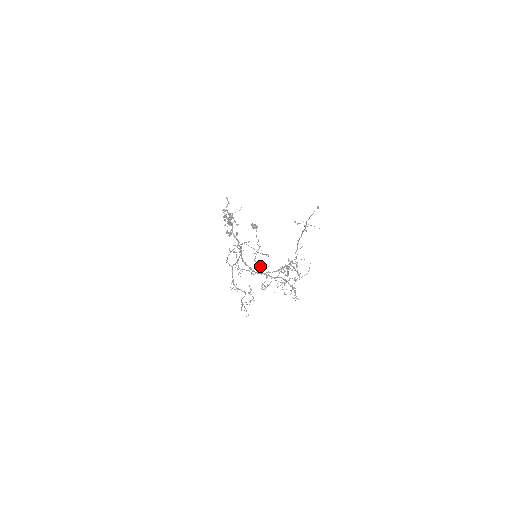
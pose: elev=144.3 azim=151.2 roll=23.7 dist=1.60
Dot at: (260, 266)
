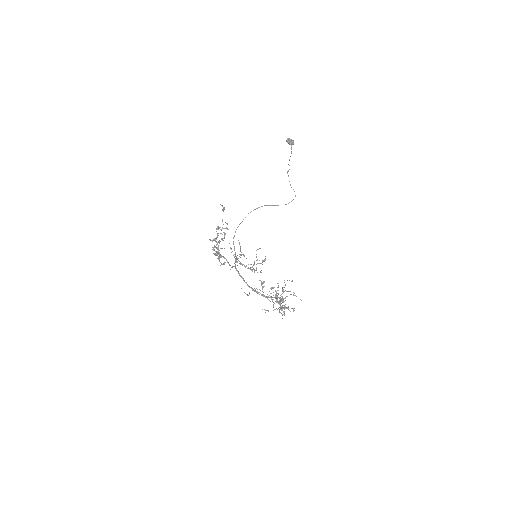
Dot at: (247, 295)
